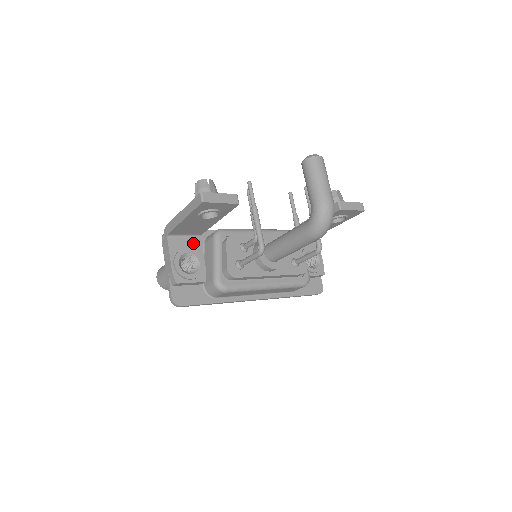
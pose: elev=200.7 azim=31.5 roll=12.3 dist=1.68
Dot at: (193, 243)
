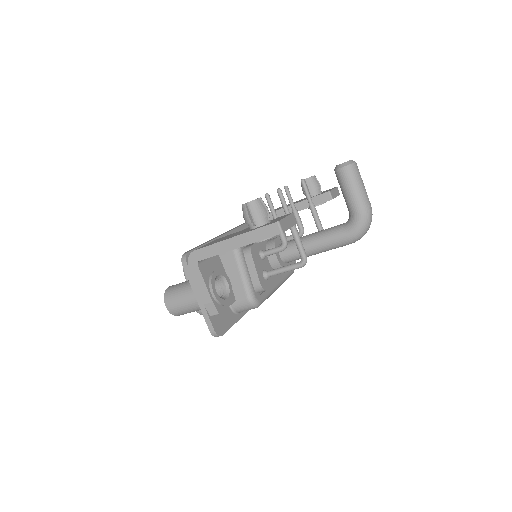
Dot at: (215, 262)
